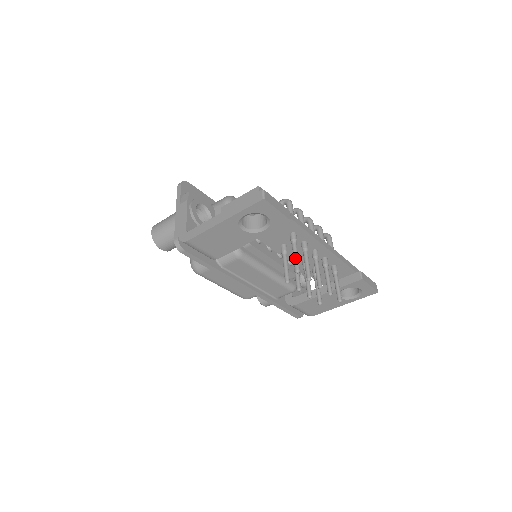
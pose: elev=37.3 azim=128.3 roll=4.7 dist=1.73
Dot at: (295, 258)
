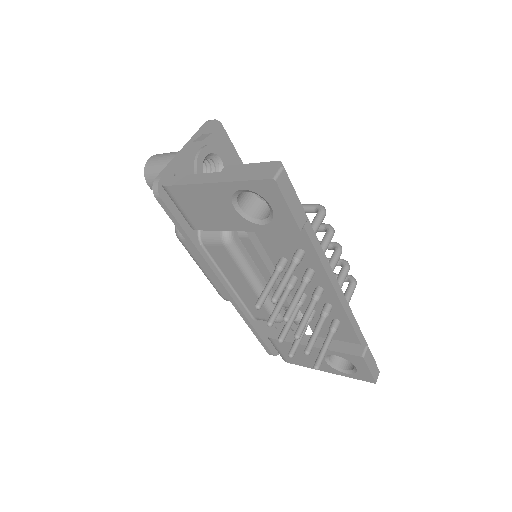
Dot at: (282, 282)
